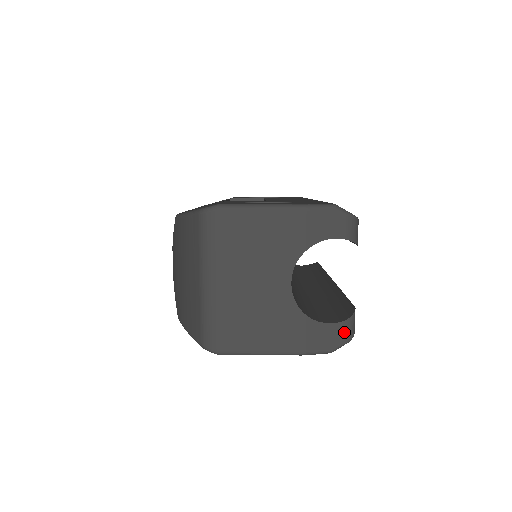
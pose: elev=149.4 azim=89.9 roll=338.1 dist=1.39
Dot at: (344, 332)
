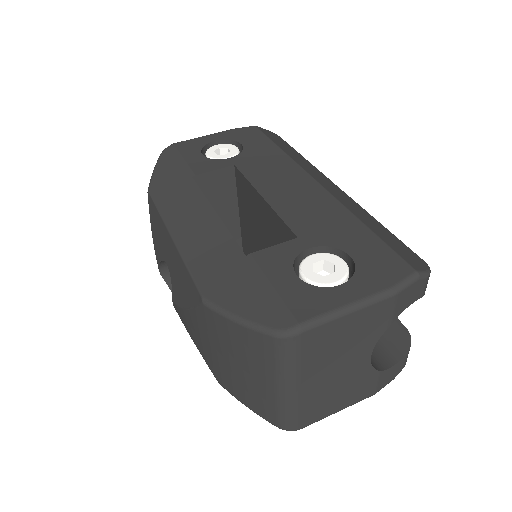
Dot at: (405, 361)
